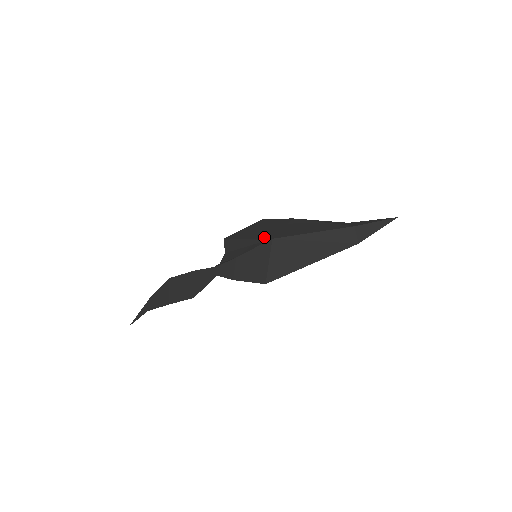
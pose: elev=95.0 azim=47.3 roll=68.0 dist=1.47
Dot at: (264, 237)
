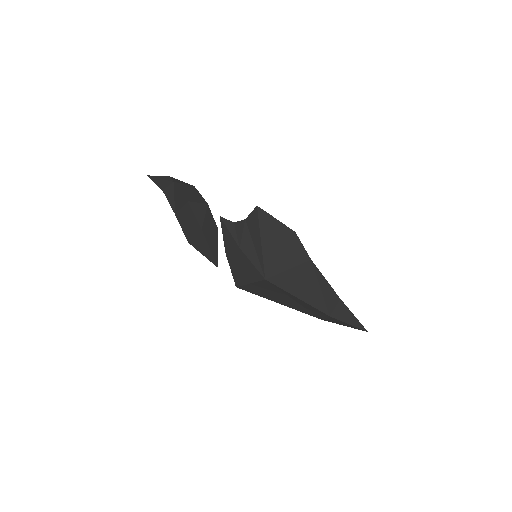
Dot at: (266, 266)
